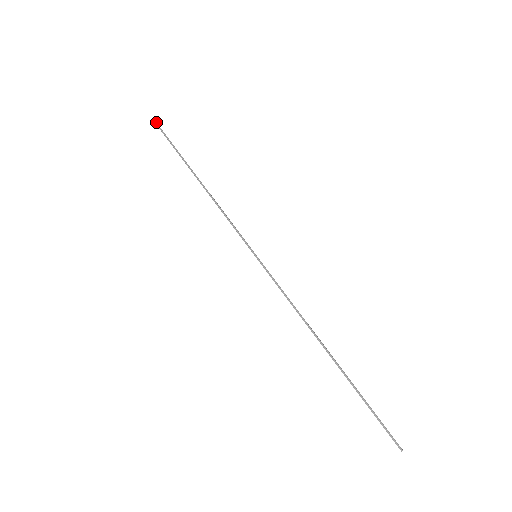
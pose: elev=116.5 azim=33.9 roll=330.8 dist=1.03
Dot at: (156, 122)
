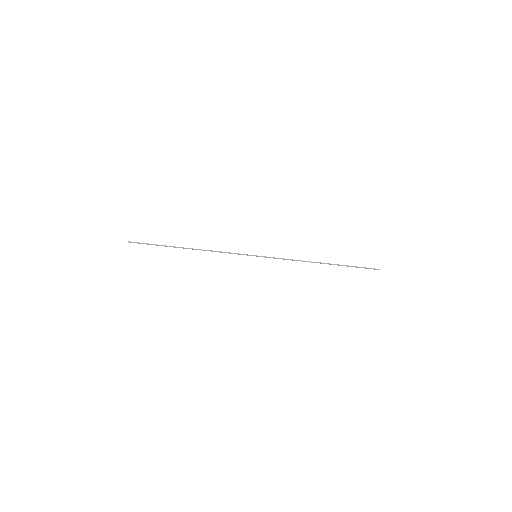
Dot at: occluded
